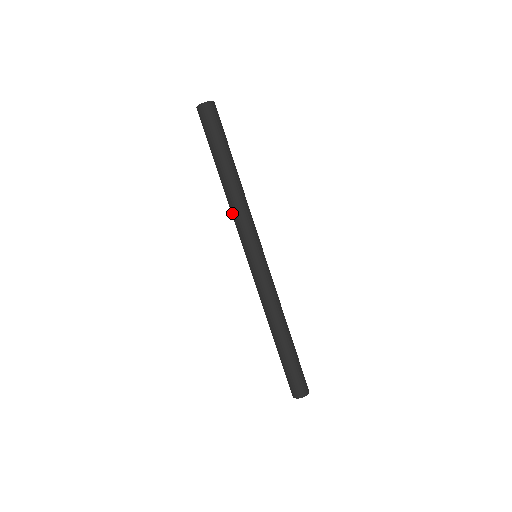
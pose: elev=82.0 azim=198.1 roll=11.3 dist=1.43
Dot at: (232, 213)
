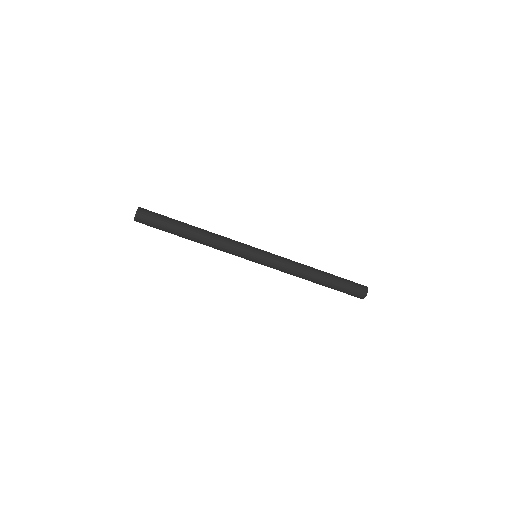
Dot at: occluded
